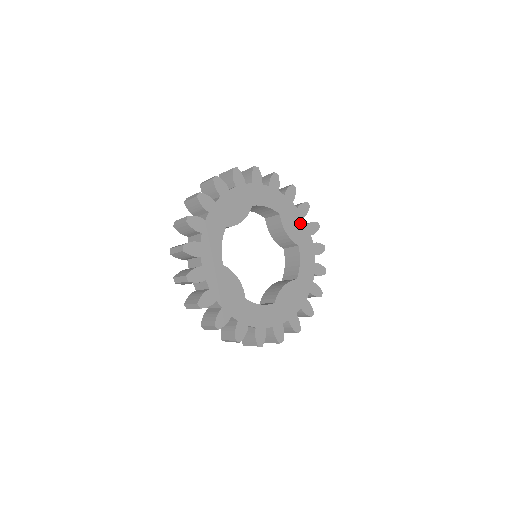
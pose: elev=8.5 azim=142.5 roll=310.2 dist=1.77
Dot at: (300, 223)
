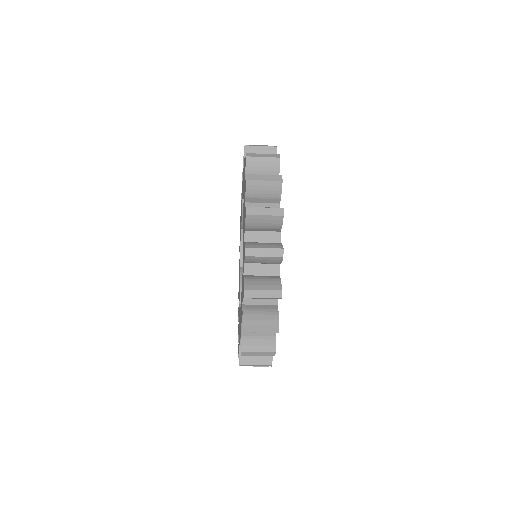
Dot at: occluded
